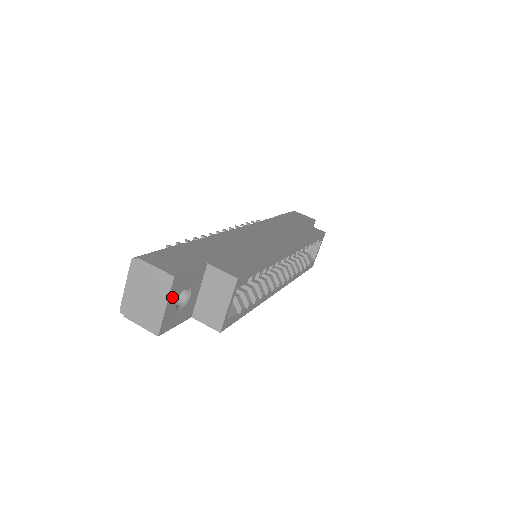
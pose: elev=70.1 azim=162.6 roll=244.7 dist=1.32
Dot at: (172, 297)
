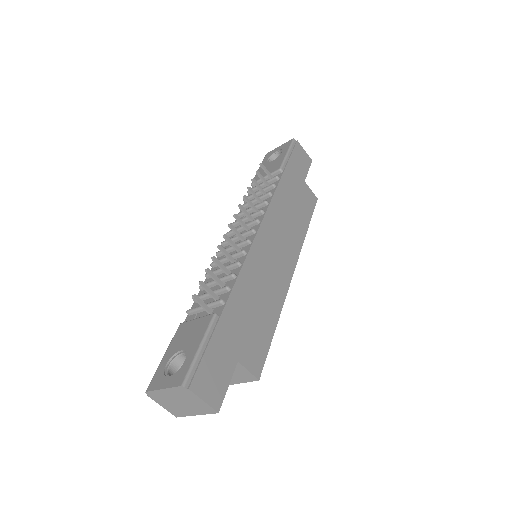
Dot at: occluded
